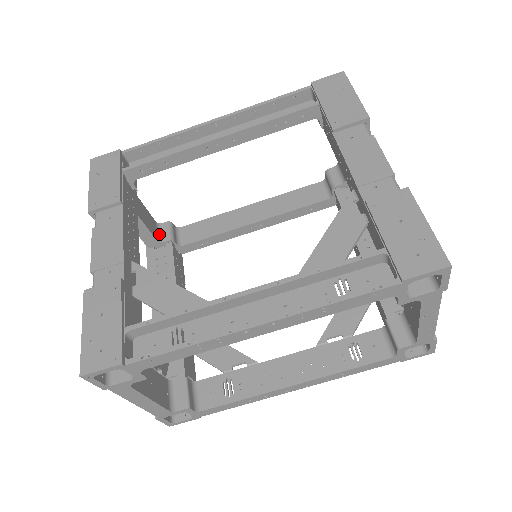
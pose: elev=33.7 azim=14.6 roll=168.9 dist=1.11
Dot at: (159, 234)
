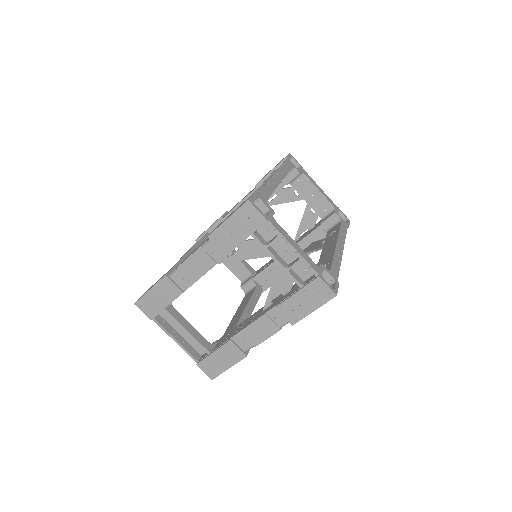
Dot at: occluded
